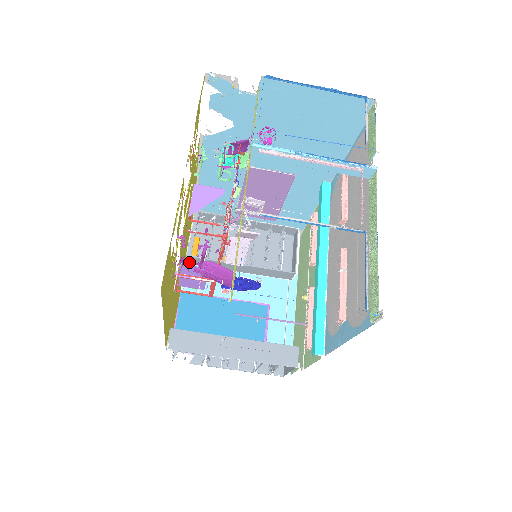
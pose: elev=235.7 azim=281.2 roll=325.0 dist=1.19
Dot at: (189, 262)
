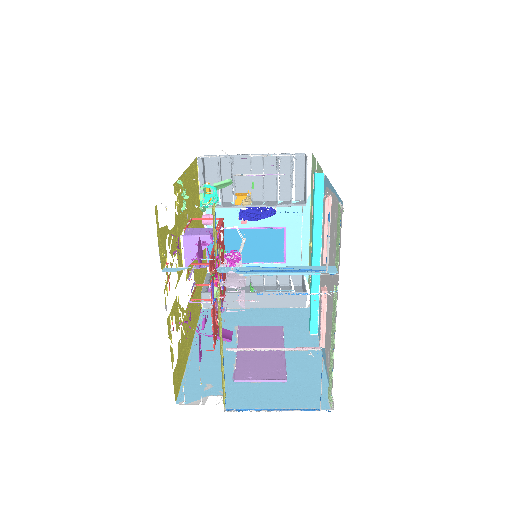
Dot at: occluded
